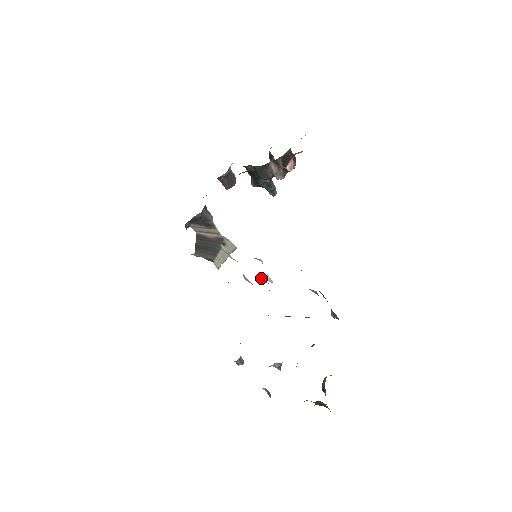
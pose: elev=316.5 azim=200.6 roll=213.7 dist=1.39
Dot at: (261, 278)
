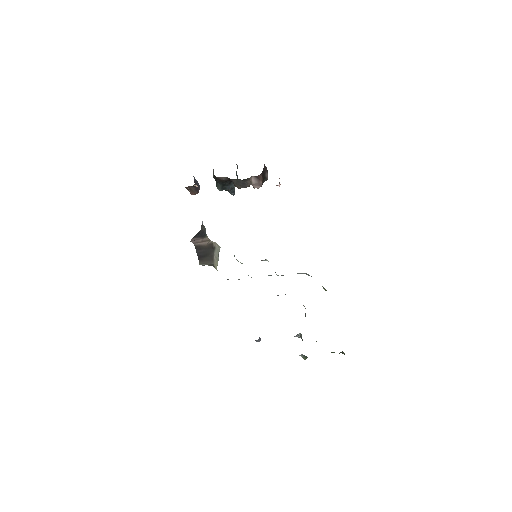
Dot at: occluded
